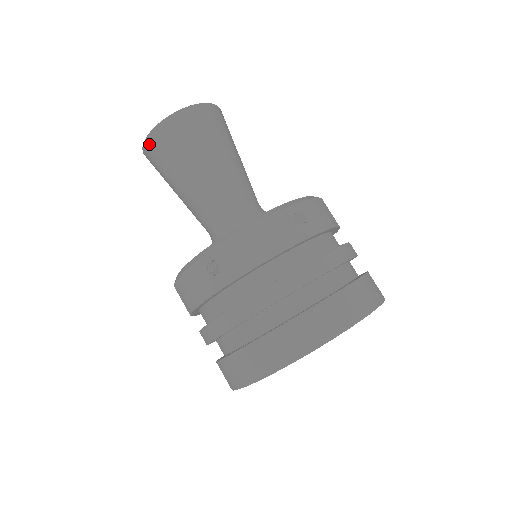
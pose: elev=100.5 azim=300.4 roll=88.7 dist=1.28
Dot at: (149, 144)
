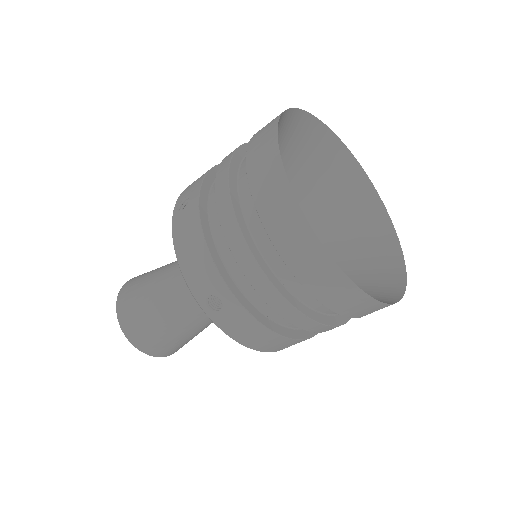
Dot at: (121, 312)
